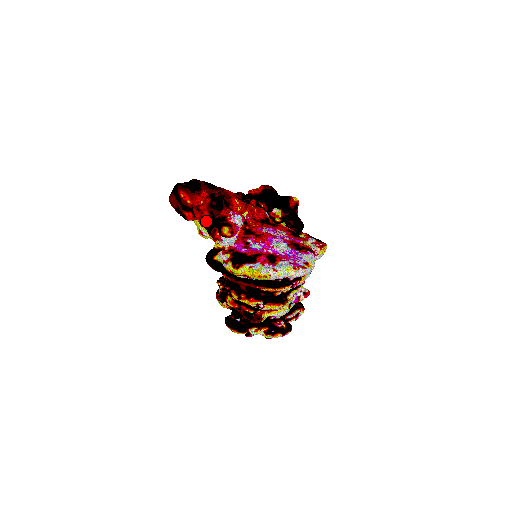
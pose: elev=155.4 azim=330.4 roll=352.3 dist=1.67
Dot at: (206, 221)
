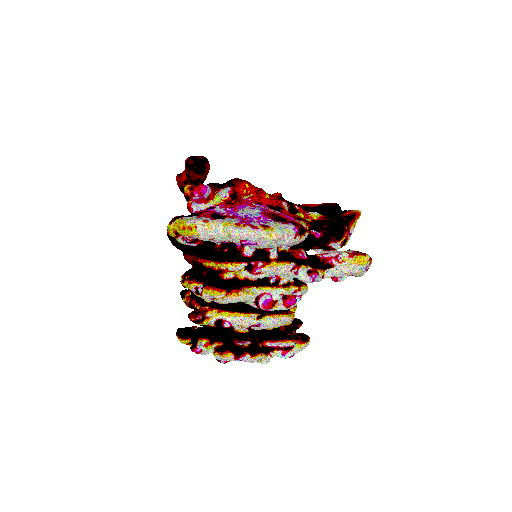
Dot at: occluded
